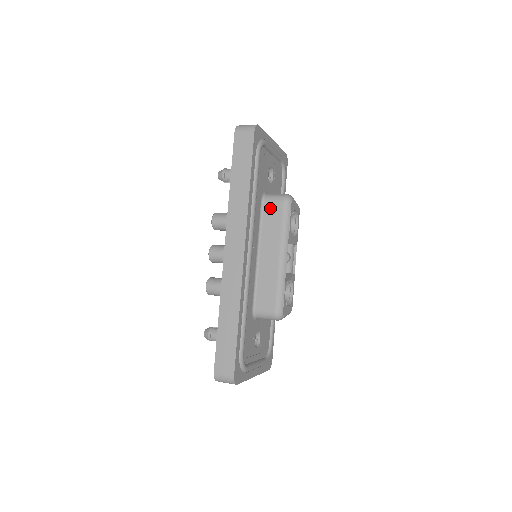
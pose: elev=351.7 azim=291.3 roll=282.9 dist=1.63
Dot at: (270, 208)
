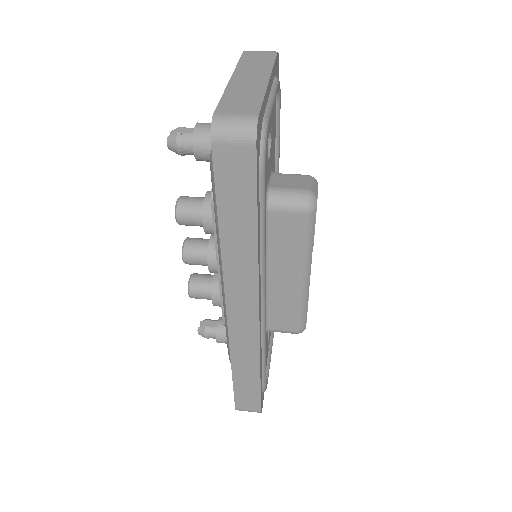
Dot at: (281, 222)
